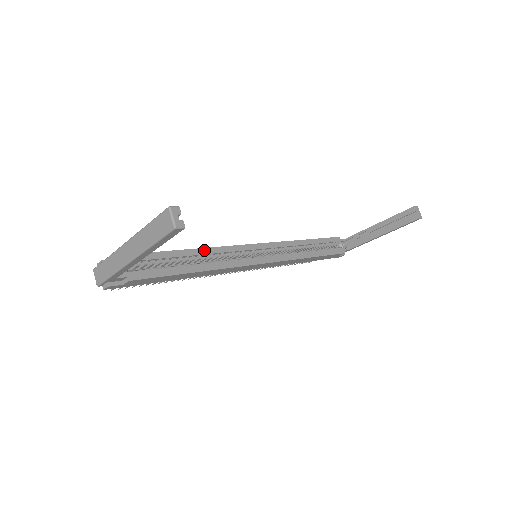
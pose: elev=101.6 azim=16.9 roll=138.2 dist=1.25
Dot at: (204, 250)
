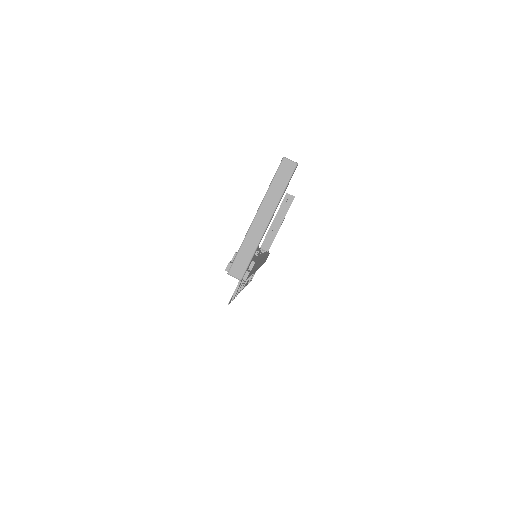
Dot at: occluded
